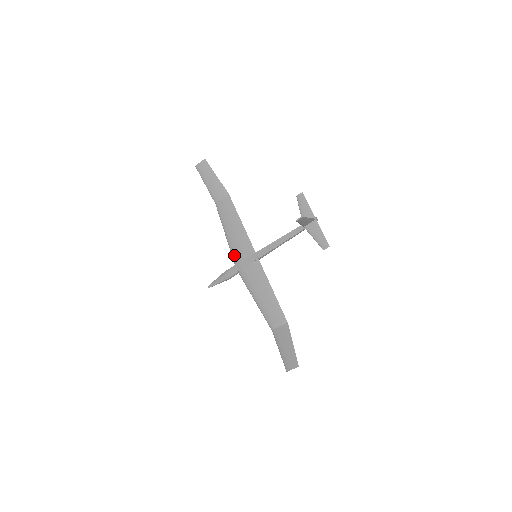
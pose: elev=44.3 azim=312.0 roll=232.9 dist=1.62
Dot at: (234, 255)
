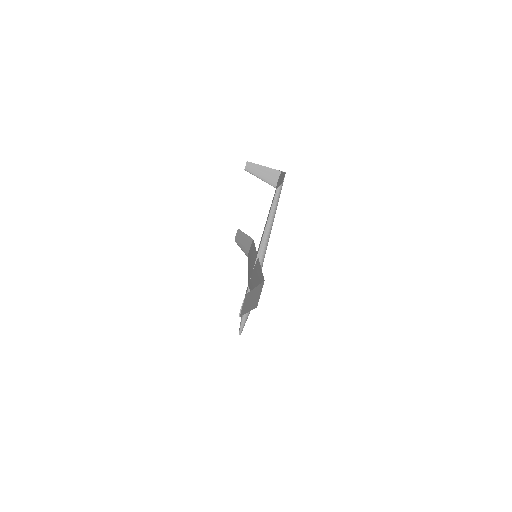
Dot at: (248, 277)
